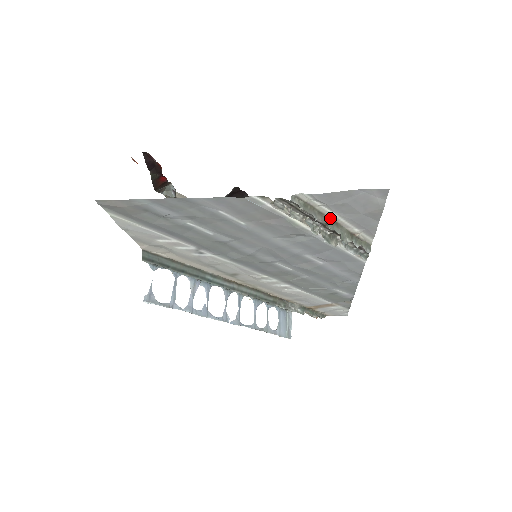
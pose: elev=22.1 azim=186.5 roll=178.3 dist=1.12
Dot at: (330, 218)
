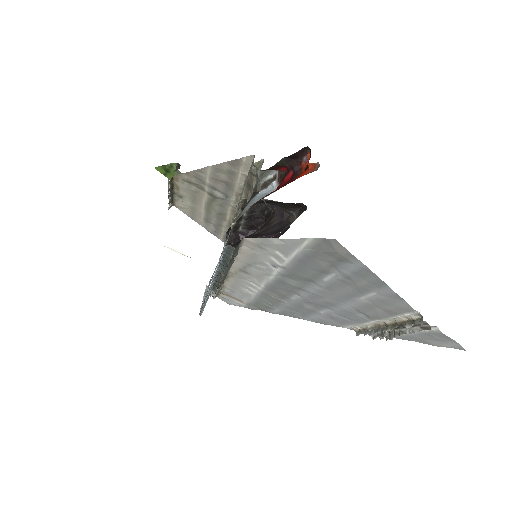
Dot at: occluded
